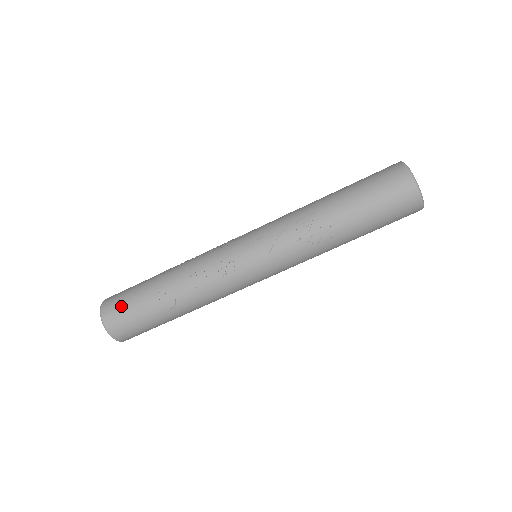
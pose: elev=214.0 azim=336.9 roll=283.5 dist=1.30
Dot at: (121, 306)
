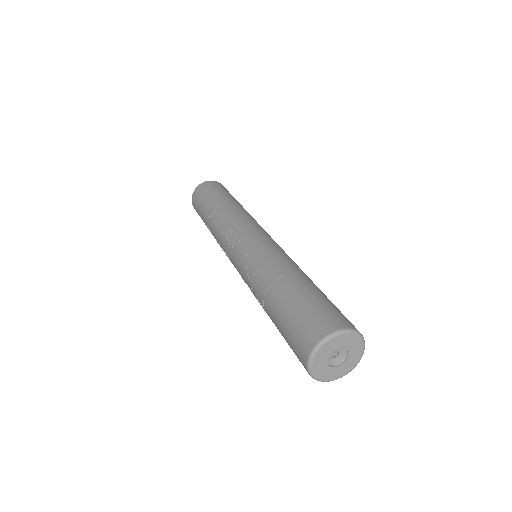
Dot at: (197, 211)
